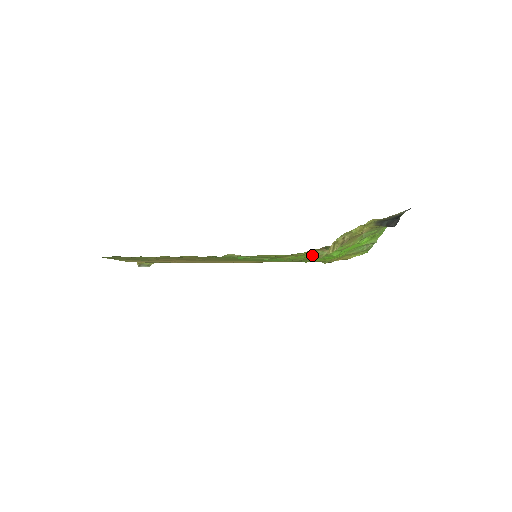
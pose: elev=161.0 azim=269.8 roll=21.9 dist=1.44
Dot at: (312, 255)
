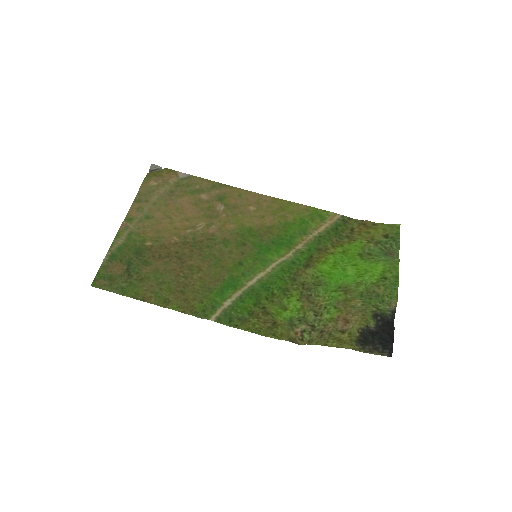
Dot at: (294, 318)
